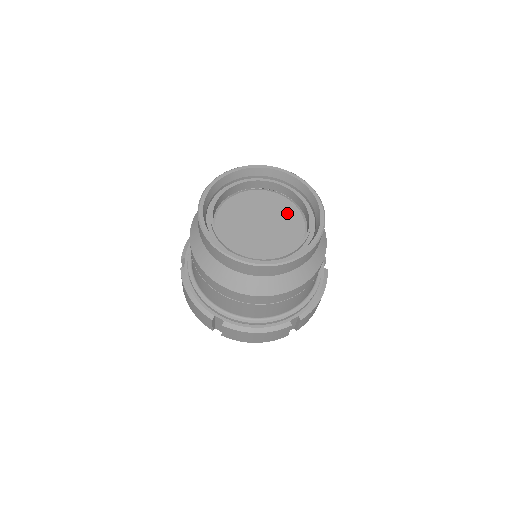
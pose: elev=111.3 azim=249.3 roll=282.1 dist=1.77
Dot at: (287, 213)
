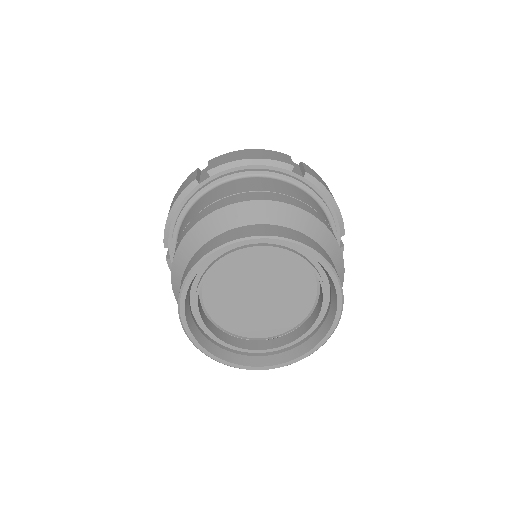
Dot at: (295, 276)
